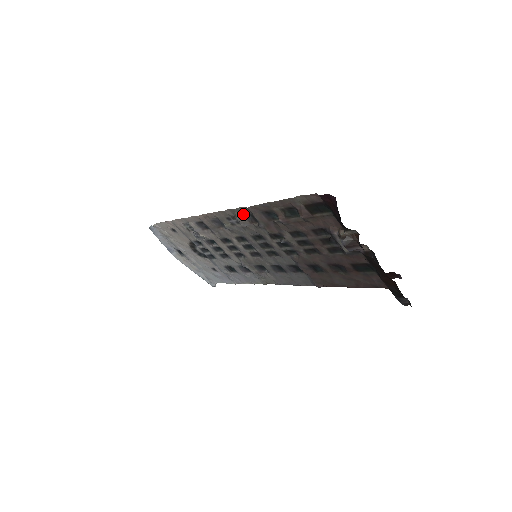
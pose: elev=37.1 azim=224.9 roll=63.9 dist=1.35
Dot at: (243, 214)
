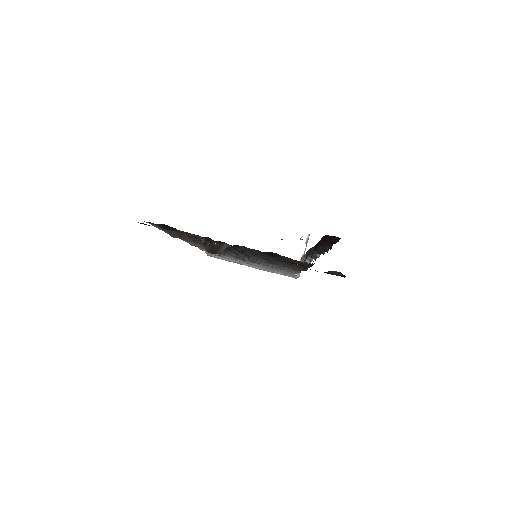
Dot at: occluded
